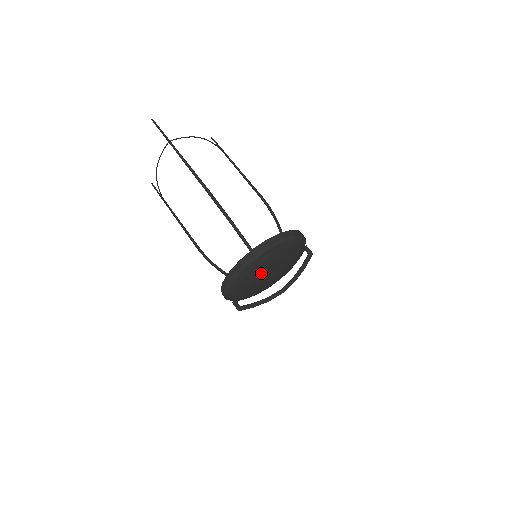
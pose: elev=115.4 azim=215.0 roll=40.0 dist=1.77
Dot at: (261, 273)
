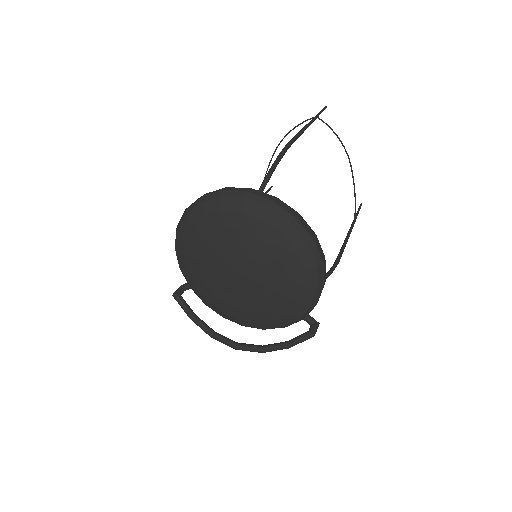
Dot at: (231, 237)
